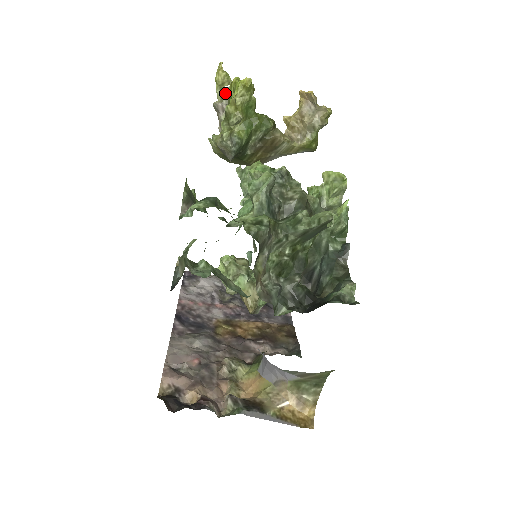
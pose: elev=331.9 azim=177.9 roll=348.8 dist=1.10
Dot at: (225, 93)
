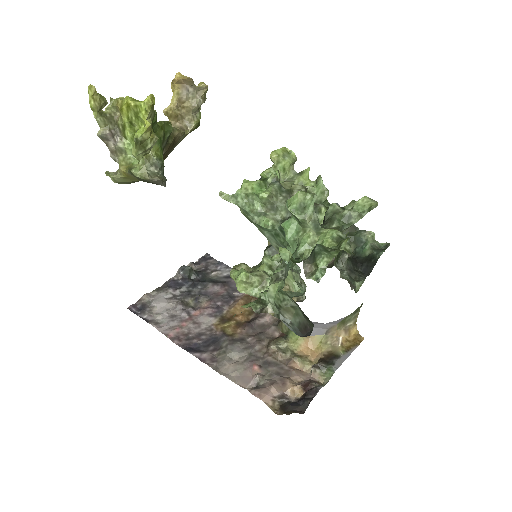
Dot at: (107, 117)
